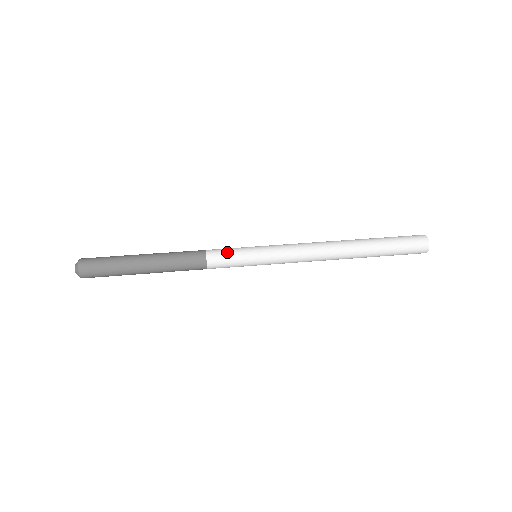
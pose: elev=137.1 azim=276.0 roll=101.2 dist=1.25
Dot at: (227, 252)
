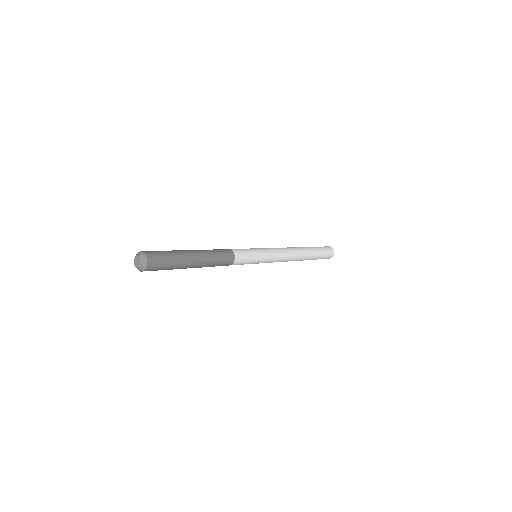
Dot at: occluded
